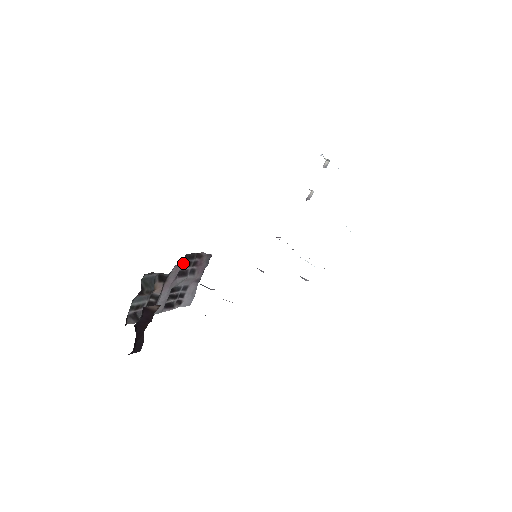
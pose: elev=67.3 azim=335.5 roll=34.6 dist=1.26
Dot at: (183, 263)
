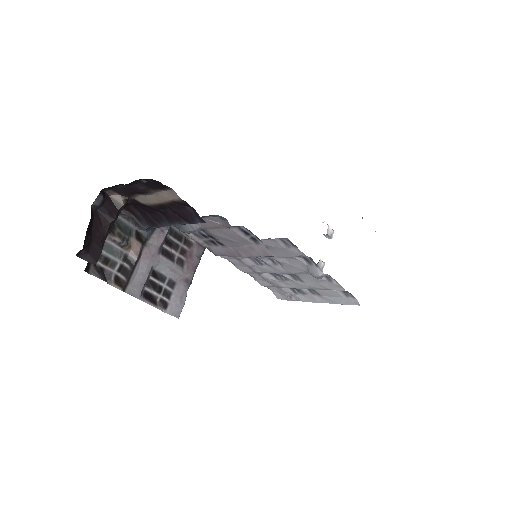
Dot at: (166, 227)
